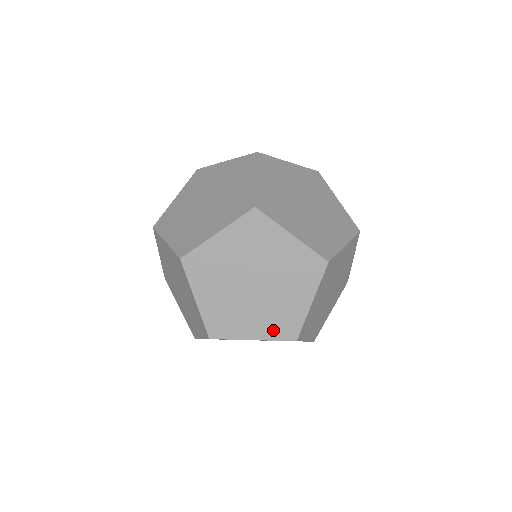
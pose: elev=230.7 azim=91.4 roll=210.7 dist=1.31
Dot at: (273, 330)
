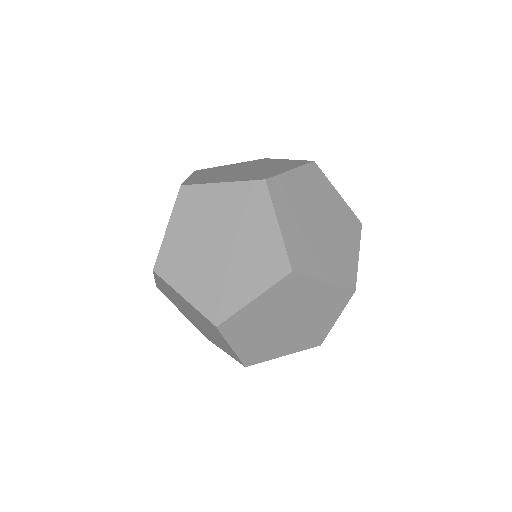
Dot at: (264, 277)
